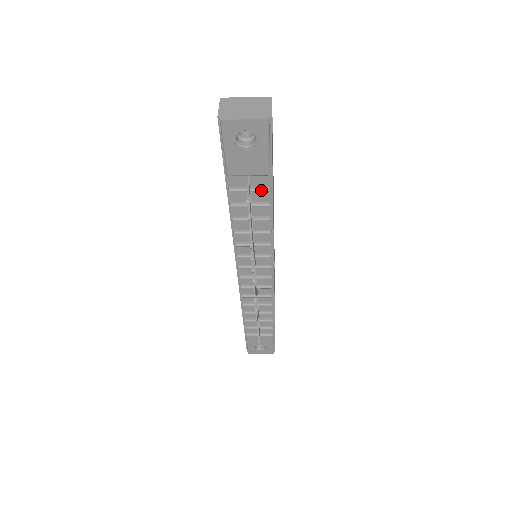
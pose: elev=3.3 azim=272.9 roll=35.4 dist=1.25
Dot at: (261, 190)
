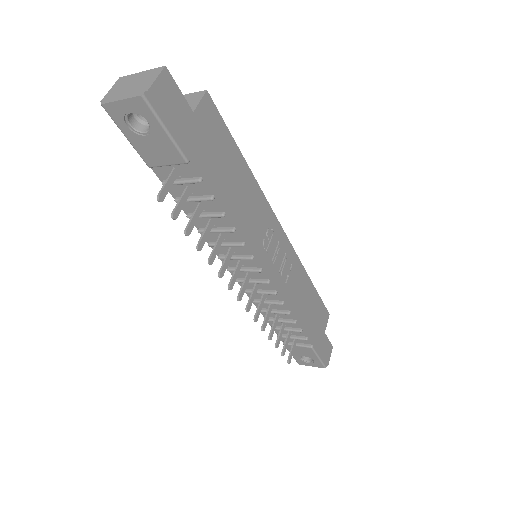
Dot at: (191, 182)
